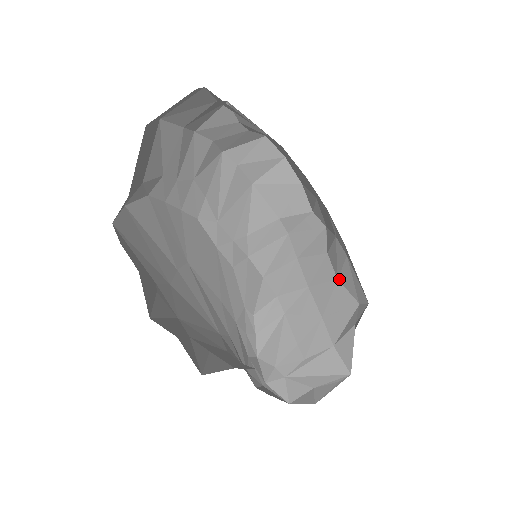
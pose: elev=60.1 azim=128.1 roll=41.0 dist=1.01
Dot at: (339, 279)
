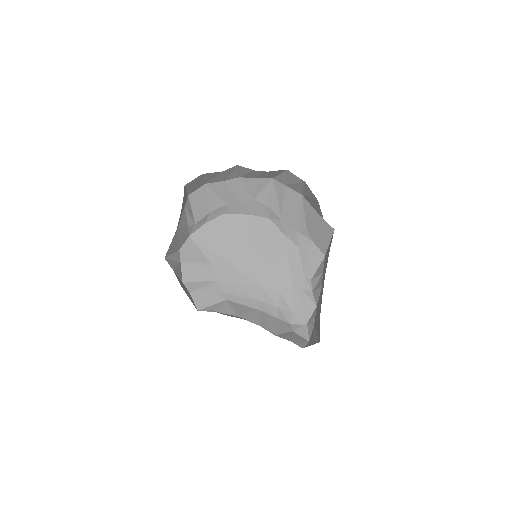
Dot at: occluded
